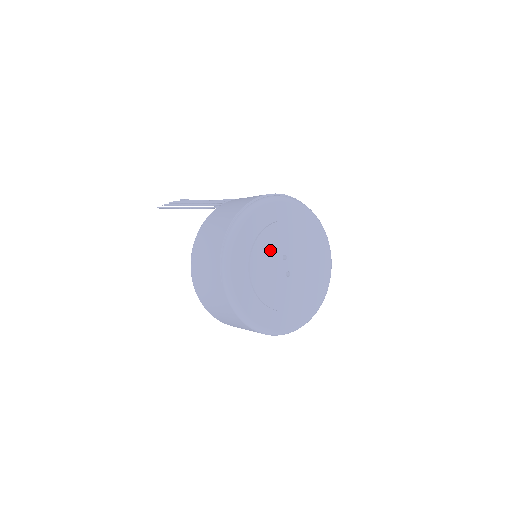
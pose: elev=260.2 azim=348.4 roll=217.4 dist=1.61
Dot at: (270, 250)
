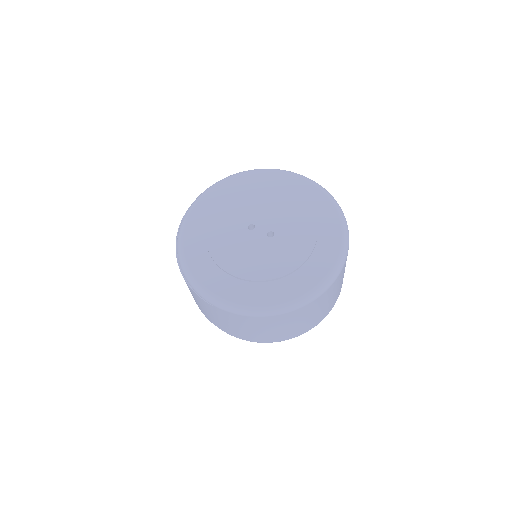
Dot at: (229, 238)
